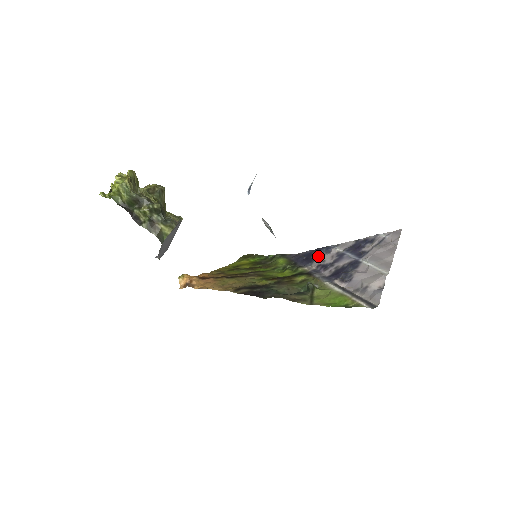
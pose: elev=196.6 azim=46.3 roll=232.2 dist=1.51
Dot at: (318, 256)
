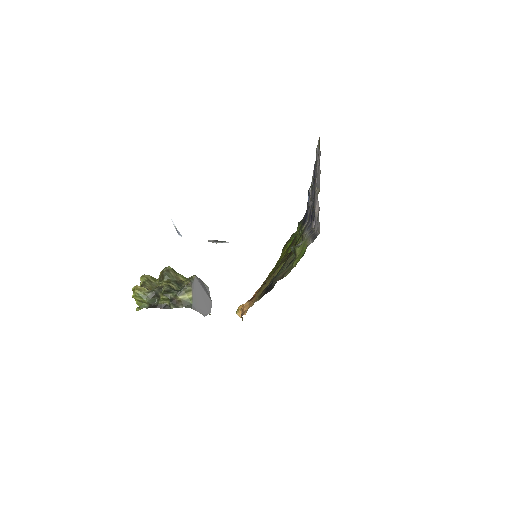
Dot at: occluded
